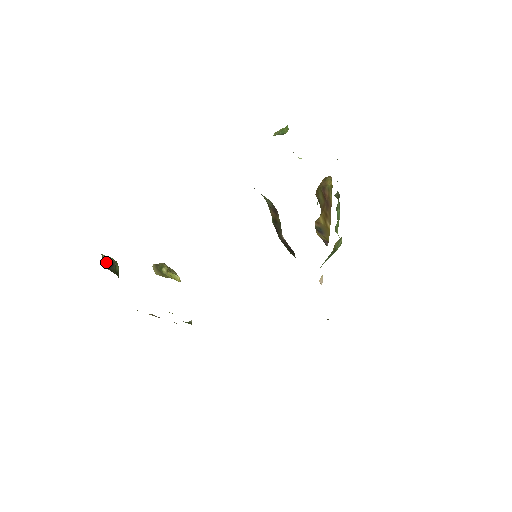
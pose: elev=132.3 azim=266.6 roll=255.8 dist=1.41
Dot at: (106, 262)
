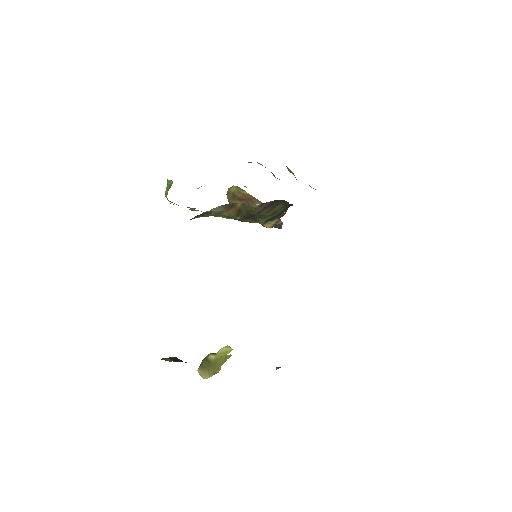
Dot at: (169, 360)
